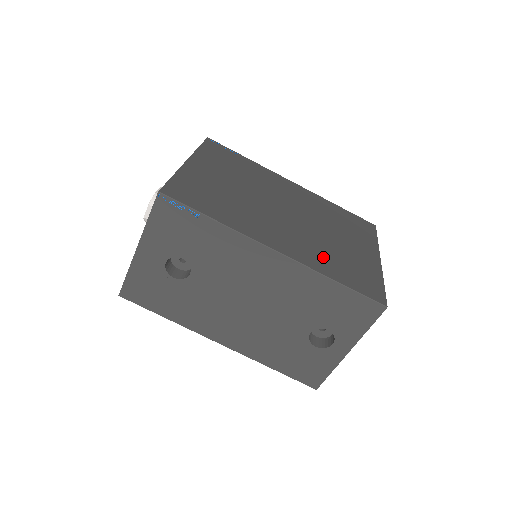
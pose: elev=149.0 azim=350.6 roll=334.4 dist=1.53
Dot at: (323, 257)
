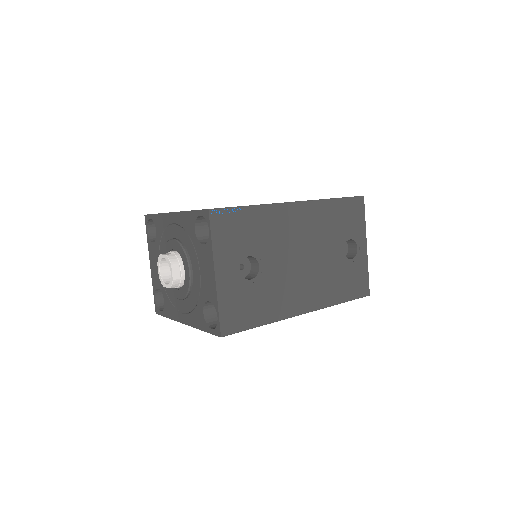
Dot at: occluded
